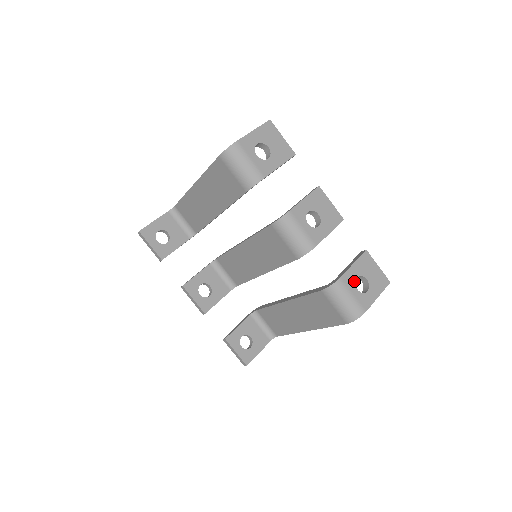
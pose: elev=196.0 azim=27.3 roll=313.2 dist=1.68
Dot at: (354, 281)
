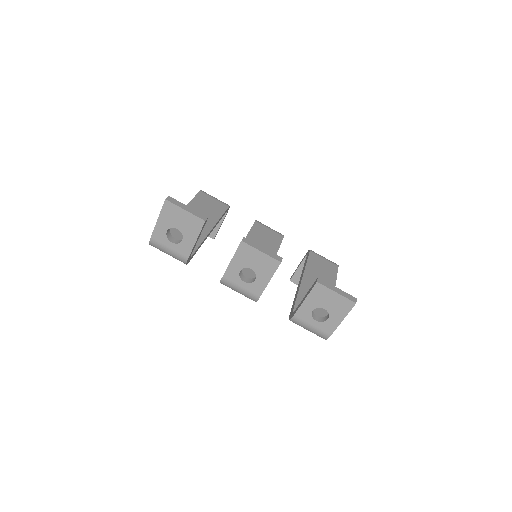
Dot at: (310, 315)
